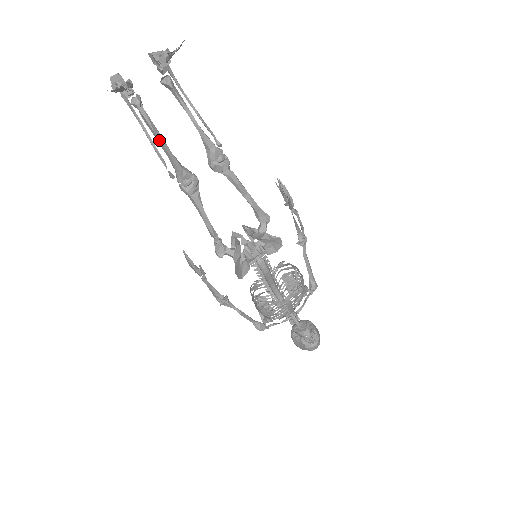
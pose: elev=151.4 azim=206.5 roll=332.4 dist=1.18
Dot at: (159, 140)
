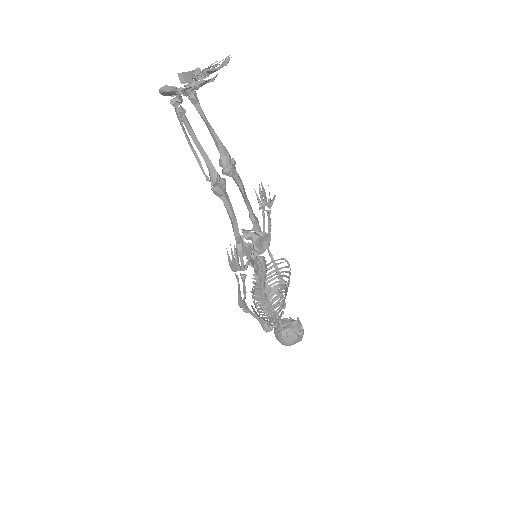
Dot at: (200, 144)
